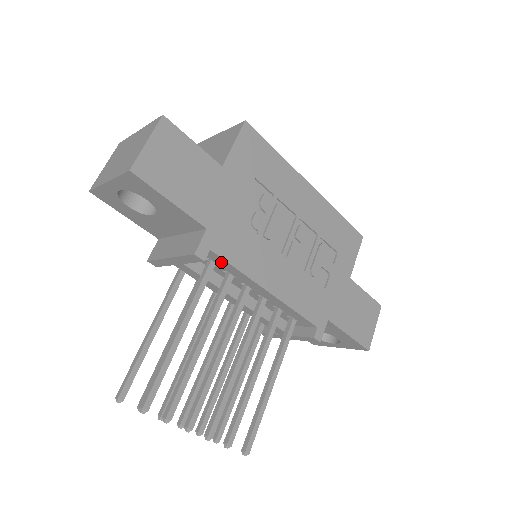
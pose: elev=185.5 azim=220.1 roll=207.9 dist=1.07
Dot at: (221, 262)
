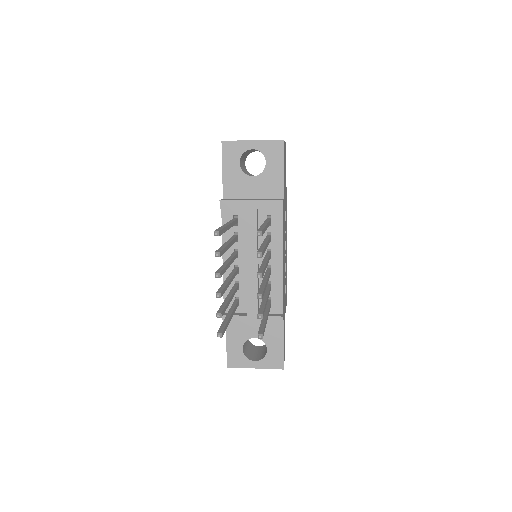
Dot at: (277, 222)
